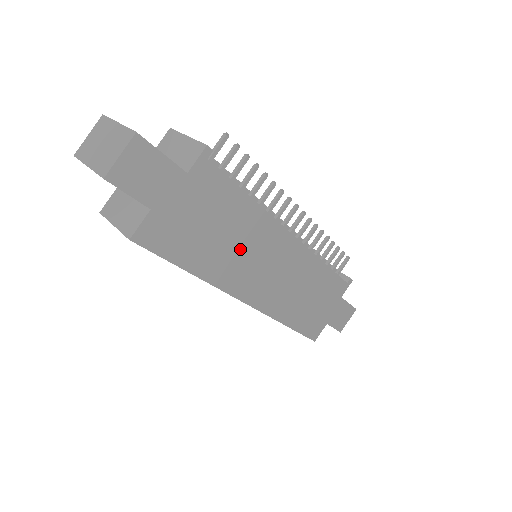
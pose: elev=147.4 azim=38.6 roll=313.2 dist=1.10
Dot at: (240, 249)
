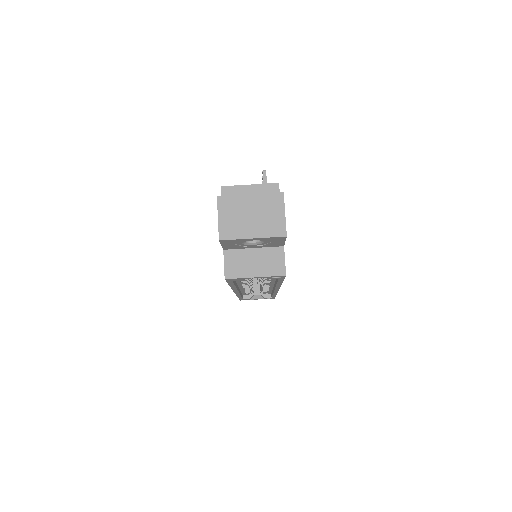
Dot at: occluded
